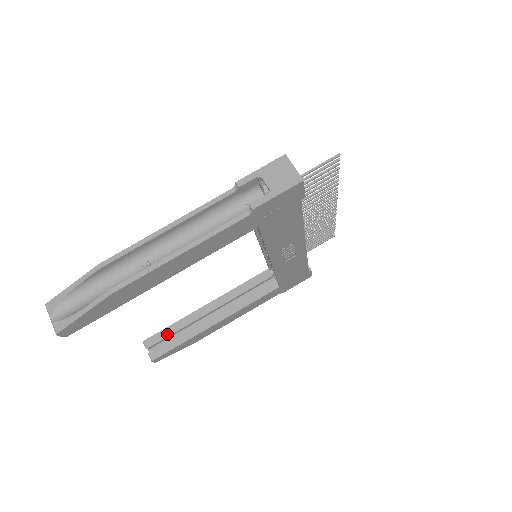
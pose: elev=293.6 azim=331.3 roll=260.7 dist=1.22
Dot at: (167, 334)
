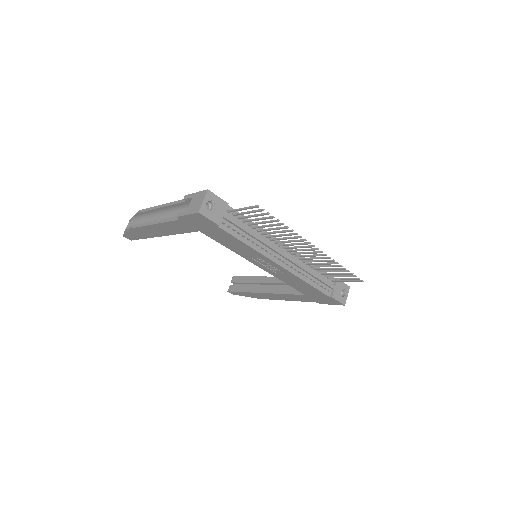
Dot at: (242, 281)
